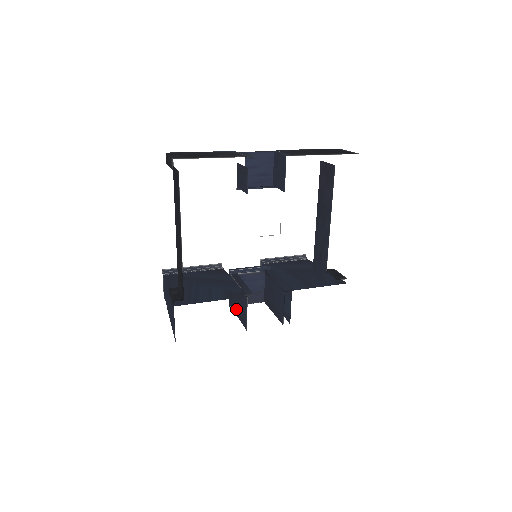
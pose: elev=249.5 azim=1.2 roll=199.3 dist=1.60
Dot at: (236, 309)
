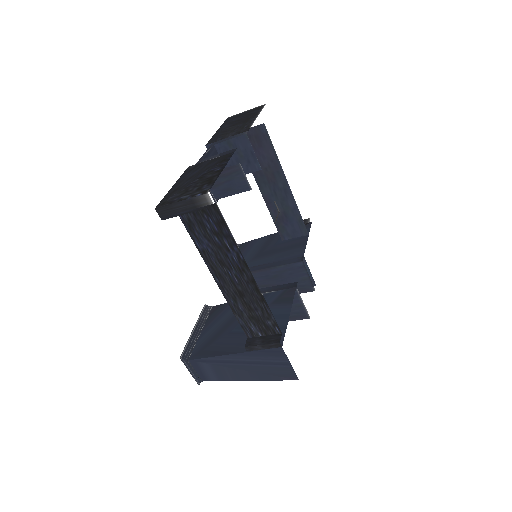
Dot at: occluded
